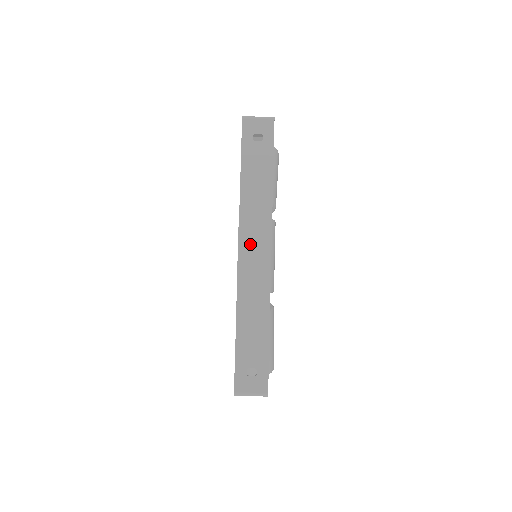
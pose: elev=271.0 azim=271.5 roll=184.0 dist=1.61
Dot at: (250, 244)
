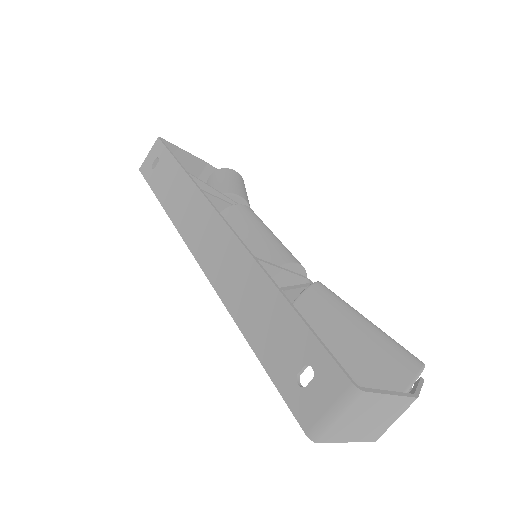
Dot at: (200, 239)
